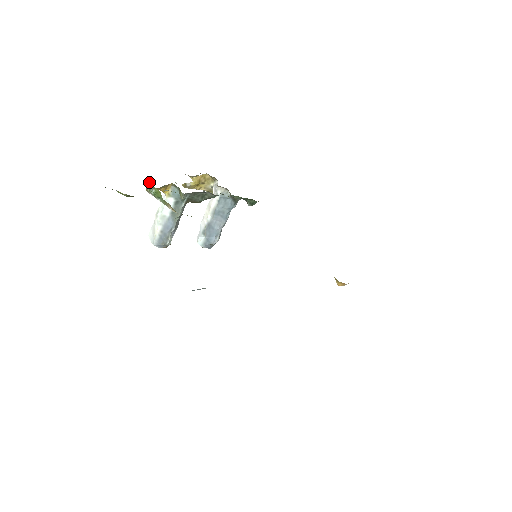
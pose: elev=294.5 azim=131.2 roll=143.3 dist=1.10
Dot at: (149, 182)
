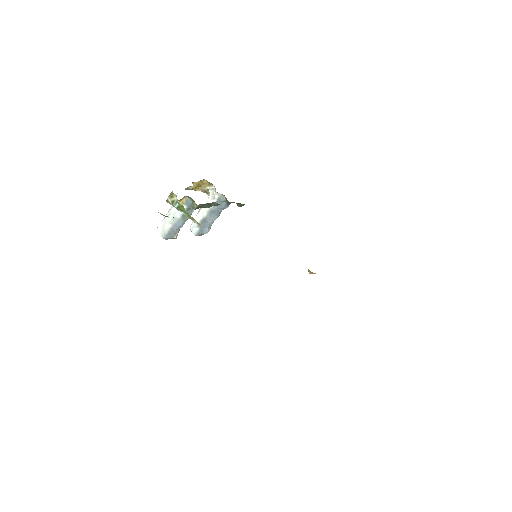
Dot at: (171, 196)
